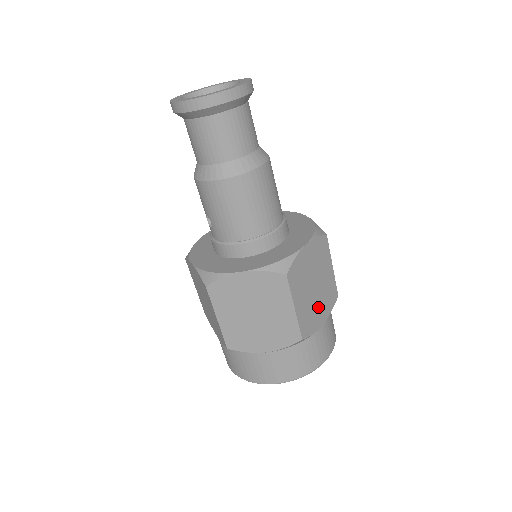
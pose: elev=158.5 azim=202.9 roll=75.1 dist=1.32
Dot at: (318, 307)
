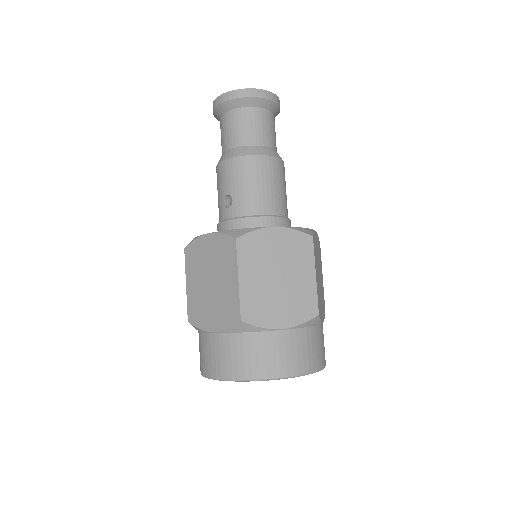
Dot at: (321, 300)
